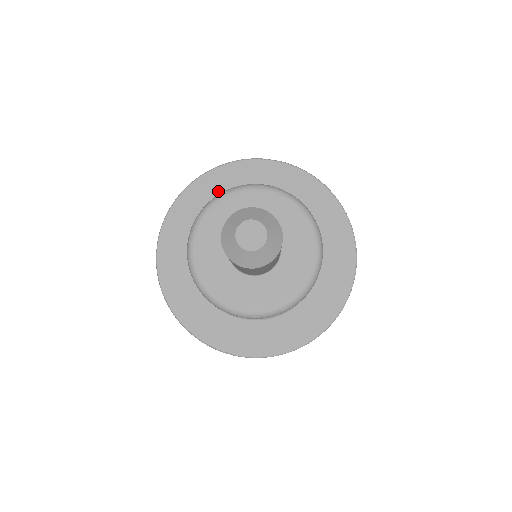
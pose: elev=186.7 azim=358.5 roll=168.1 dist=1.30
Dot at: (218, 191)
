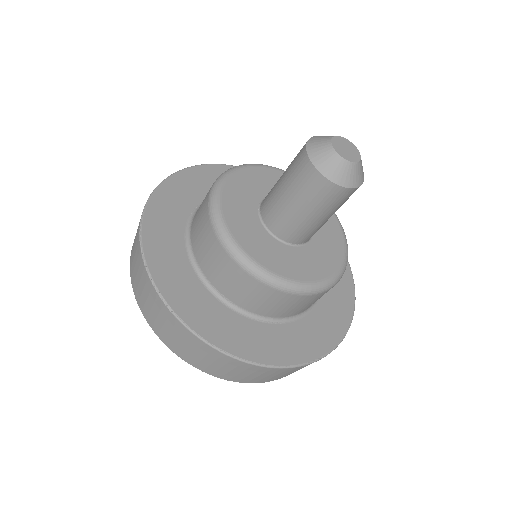
Dot at: occluded
